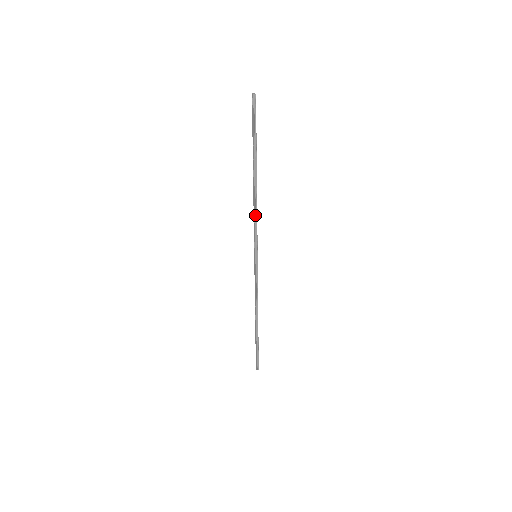
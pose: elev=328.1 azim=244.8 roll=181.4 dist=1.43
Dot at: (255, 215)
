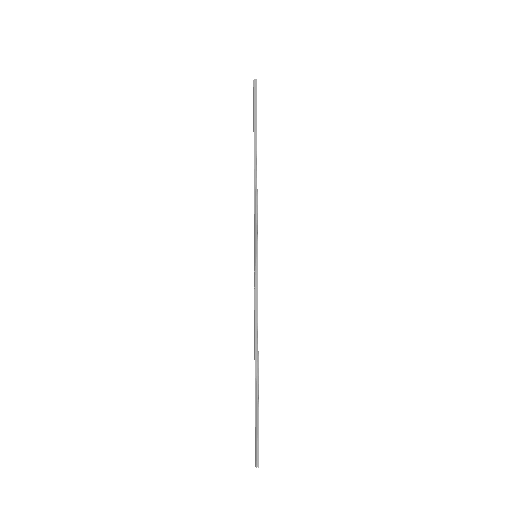
Dot at: (255, 200)
